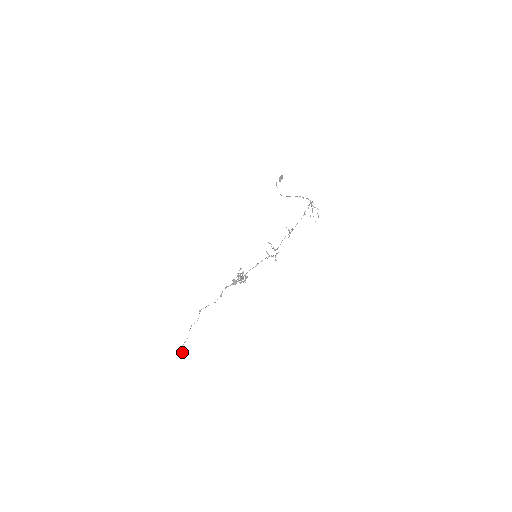
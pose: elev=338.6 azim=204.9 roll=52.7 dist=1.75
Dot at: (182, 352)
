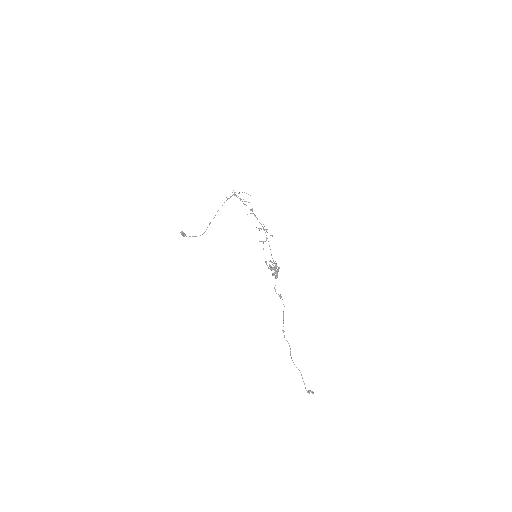
Dot at: (312, 392)
